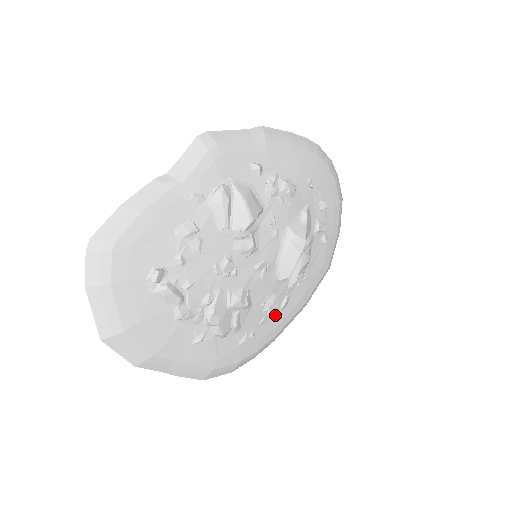
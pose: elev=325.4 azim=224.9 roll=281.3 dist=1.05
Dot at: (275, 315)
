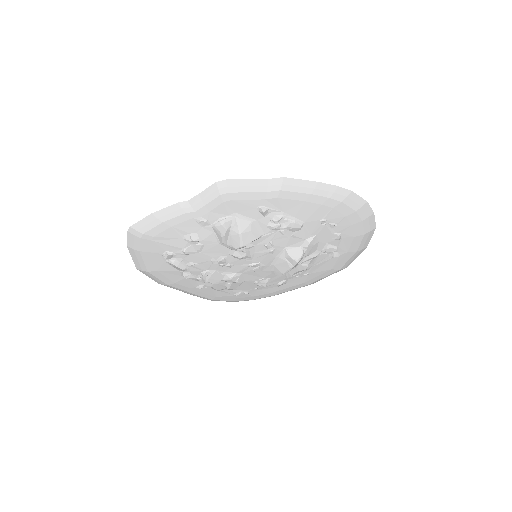
Dot at: (271, 287)
